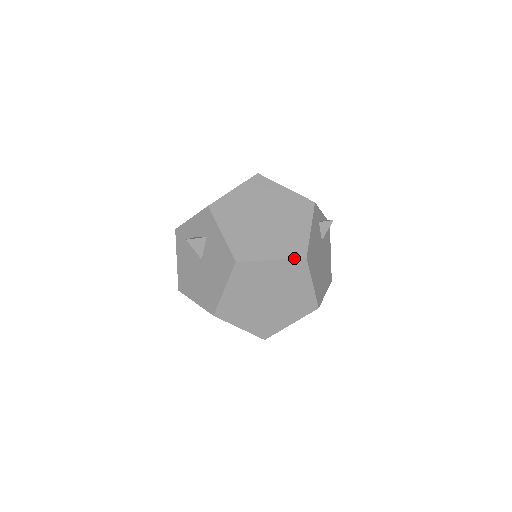
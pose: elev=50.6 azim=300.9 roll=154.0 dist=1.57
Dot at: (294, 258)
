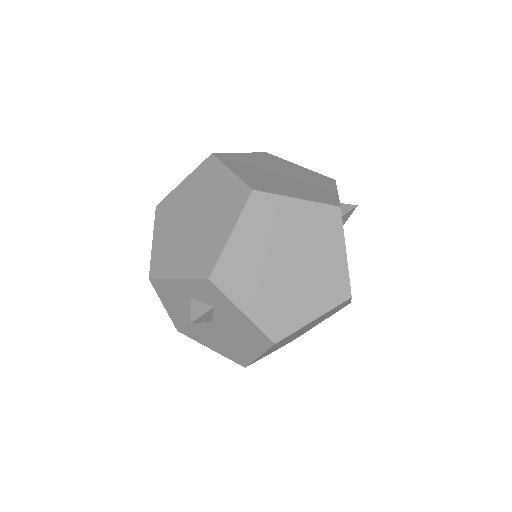
Dot at: (338, 305)
